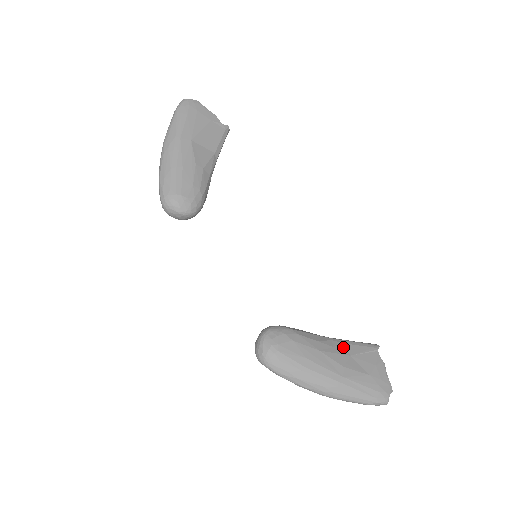
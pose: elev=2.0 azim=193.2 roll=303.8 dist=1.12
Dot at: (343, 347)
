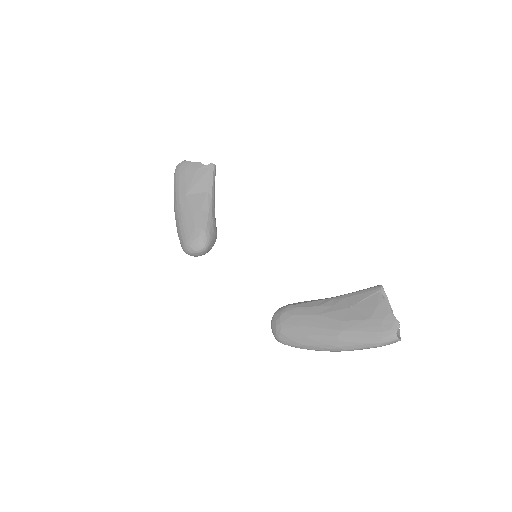
Dot at: (343, 302)
